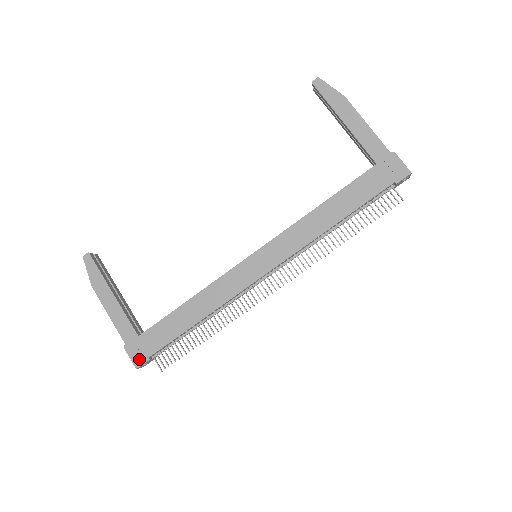
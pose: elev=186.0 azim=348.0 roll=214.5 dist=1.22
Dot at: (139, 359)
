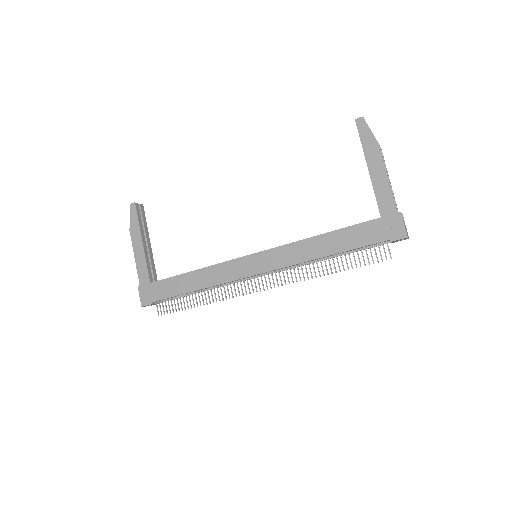
Dot at: (145, 300)
